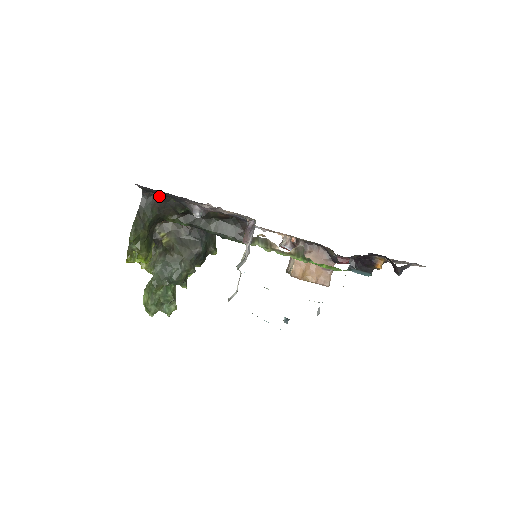
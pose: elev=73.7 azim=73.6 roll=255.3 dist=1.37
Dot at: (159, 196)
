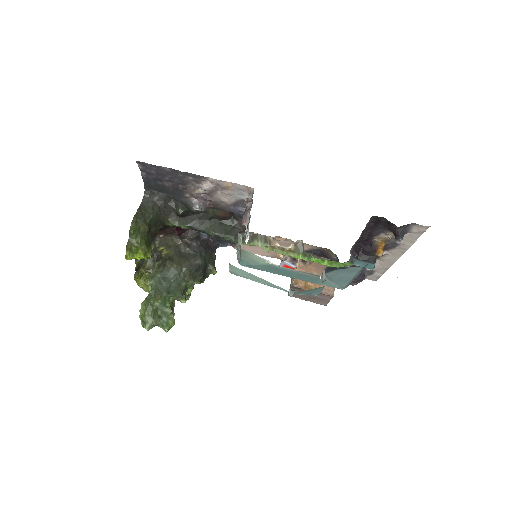
Dot at: (160, 194)
